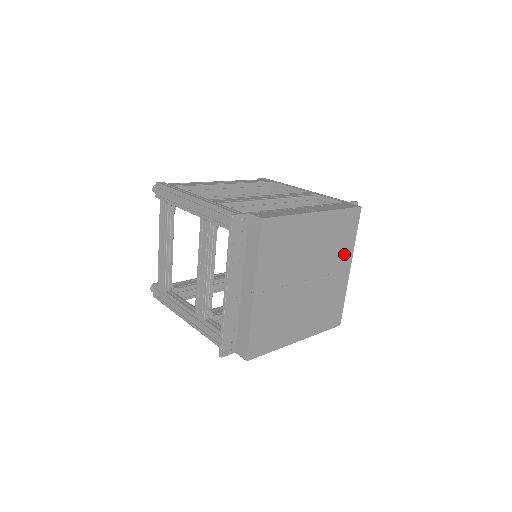
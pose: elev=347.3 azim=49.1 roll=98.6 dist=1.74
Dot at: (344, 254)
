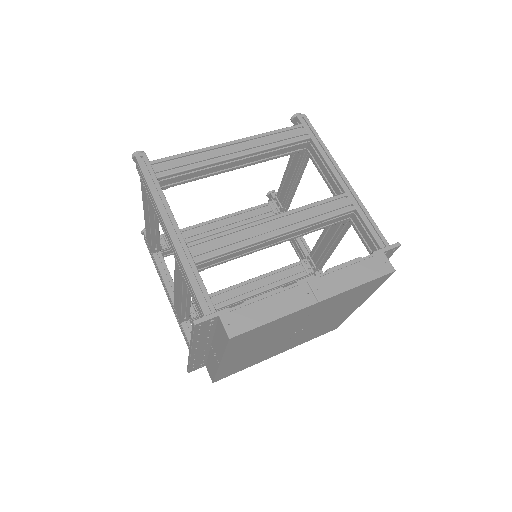
Dot at: (355, 302)
